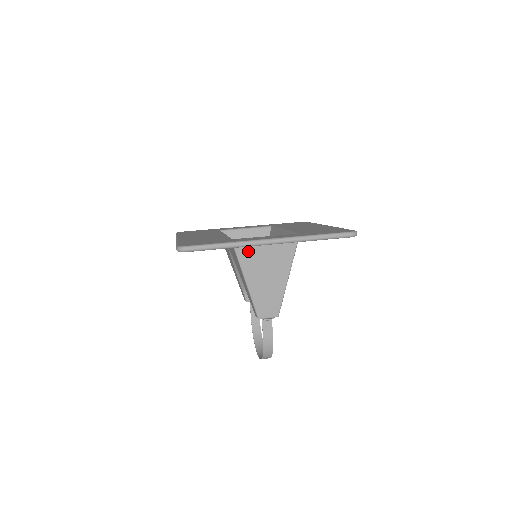
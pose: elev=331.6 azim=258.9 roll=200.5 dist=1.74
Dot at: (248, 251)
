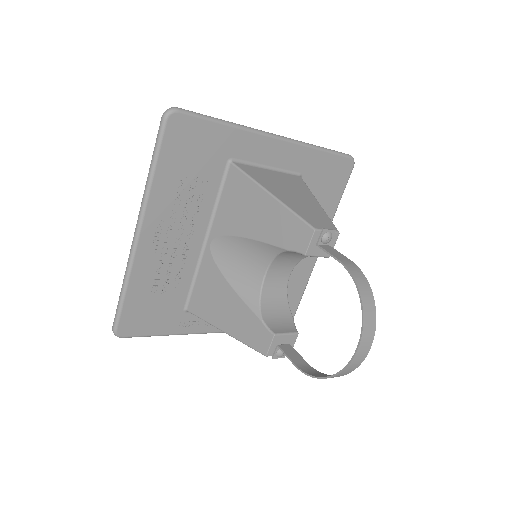
Dot at: (251, 169)
